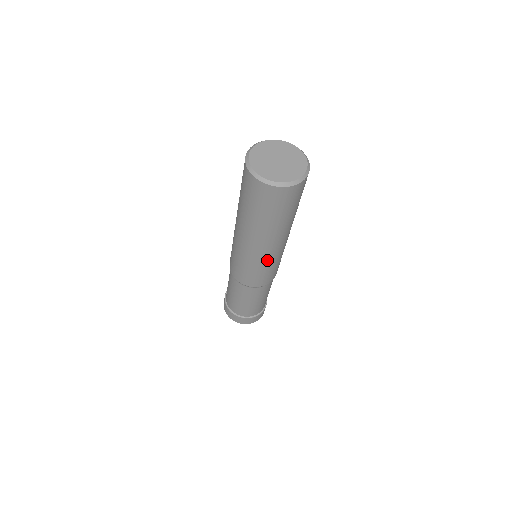
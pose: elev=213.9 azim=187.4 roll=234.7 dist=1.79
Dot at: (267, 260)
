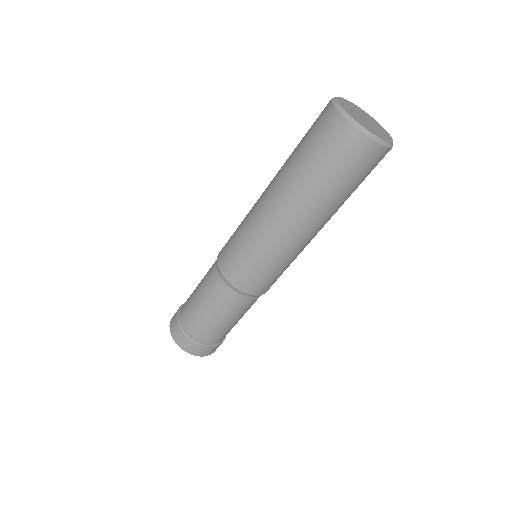
Dot at: (264, 239)
